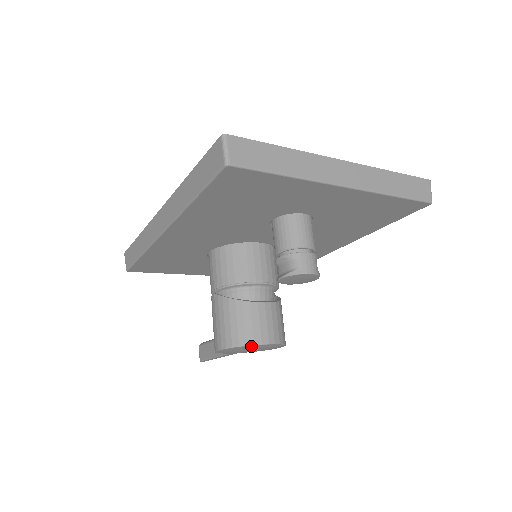
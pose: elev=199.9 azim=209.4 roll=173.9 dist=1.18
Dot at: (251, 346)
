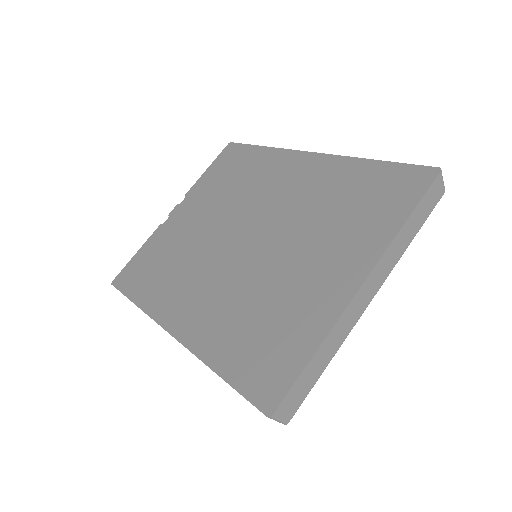
Dot at: occluded
